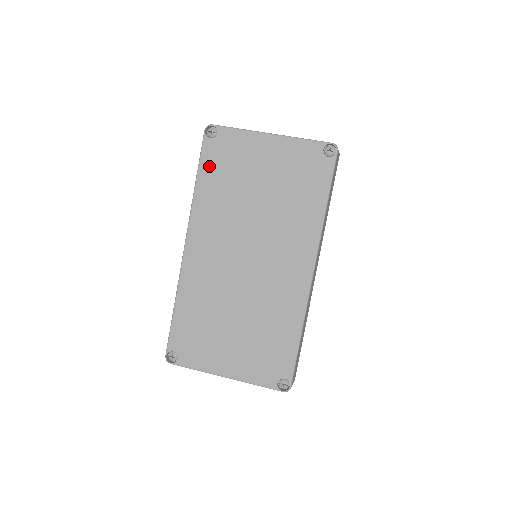
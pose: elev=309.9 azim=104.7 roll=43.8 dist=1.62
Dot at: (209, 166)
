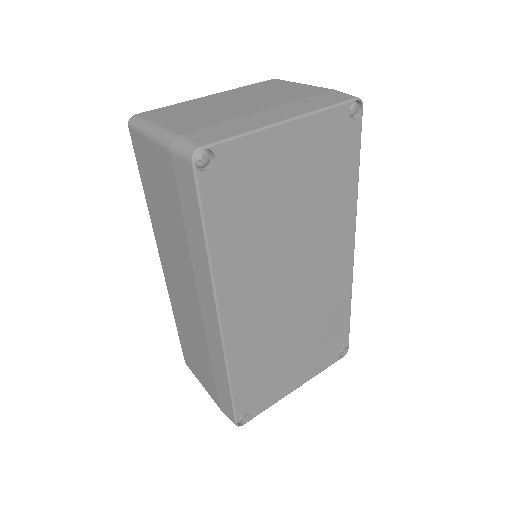
Dot at: (218, 211)
